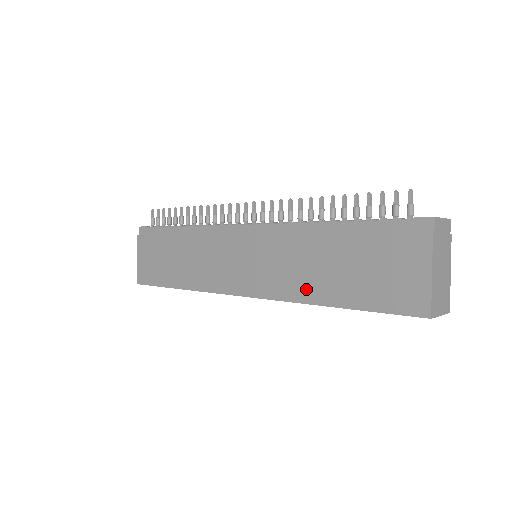
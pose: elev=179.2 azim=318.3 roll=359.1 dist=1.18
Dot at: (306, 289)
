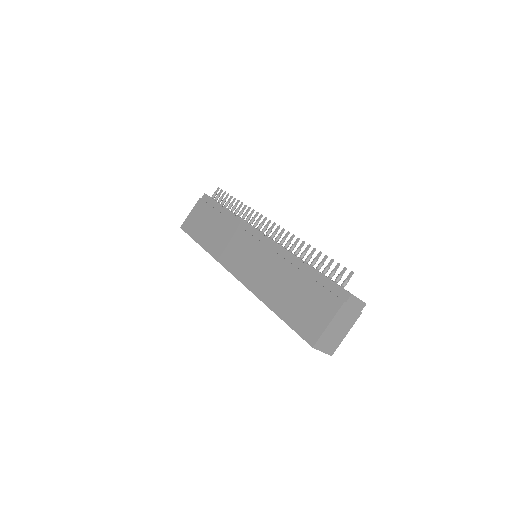
Dot at: (266, 292)
